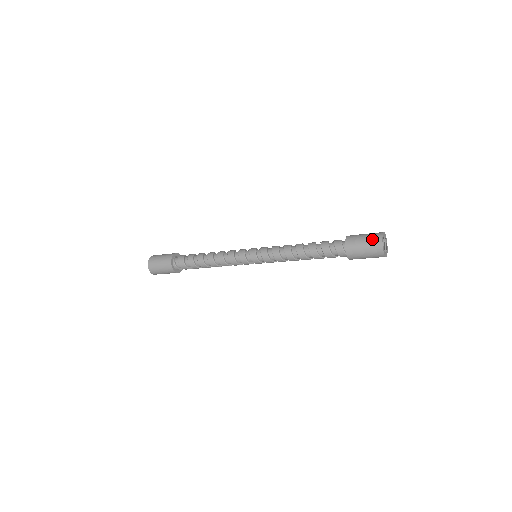
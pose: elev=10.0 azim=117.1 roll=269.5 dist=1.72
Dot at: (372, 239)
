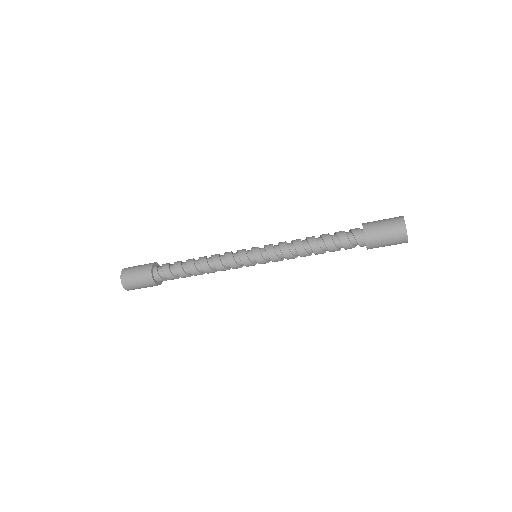
Dot at: occluded
